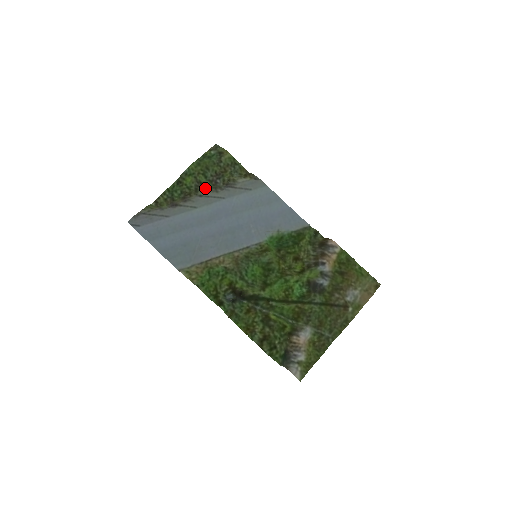
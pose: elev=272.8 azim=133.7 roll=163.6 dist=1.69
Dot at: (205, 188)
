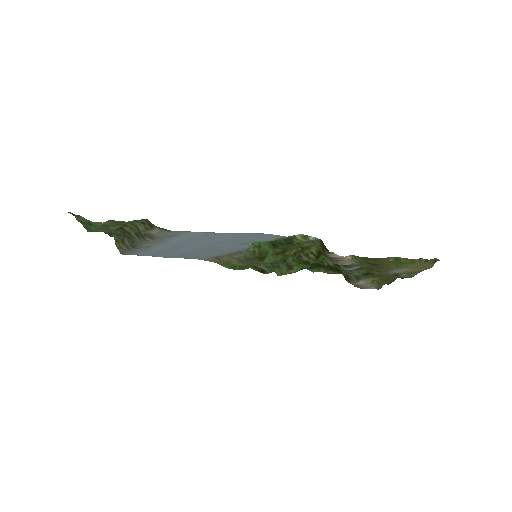
Dot at: (133, 236)
